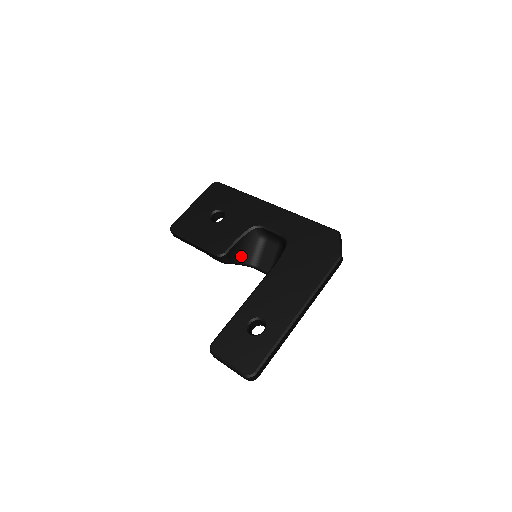
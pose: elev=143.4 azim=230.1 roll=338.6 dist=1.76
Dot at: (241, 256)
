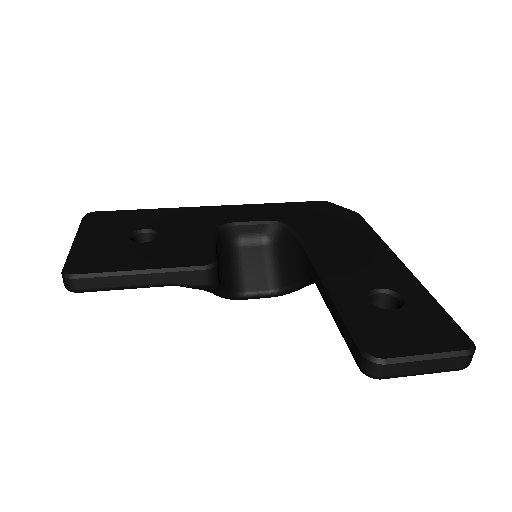
Dot at: (222, 276)
